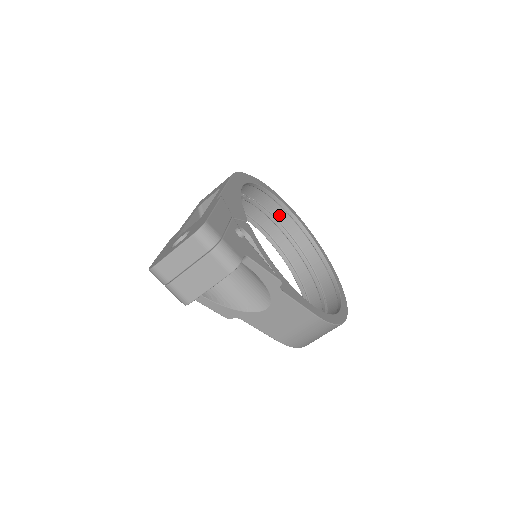
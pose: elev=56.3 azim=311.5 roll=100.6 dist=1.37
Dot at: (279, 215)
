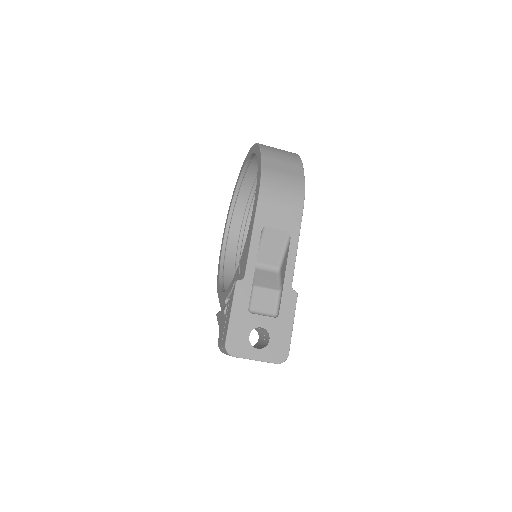
Dot at: occluded
